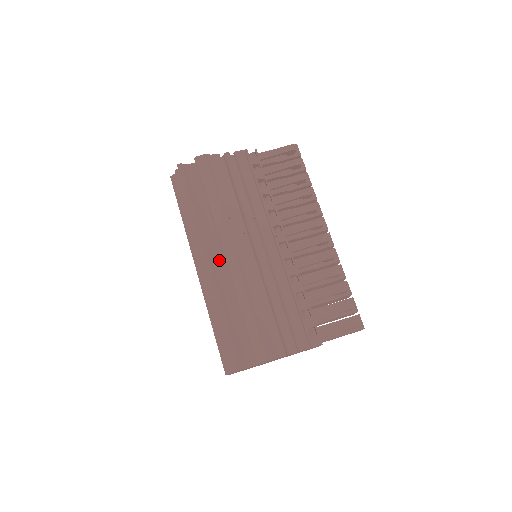
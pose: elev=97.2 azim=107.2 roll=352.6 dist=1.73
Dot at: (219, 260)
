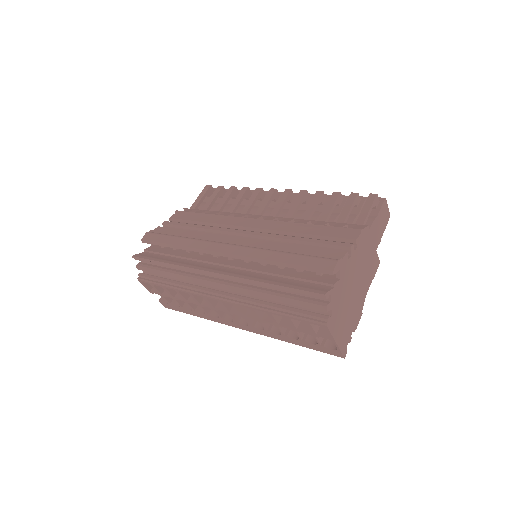
Dot at: (225, 267)
